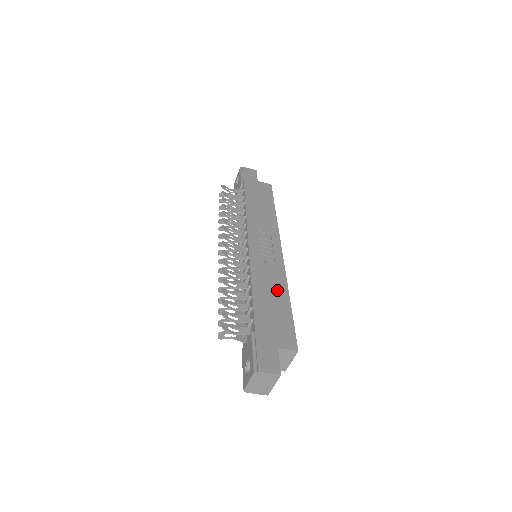
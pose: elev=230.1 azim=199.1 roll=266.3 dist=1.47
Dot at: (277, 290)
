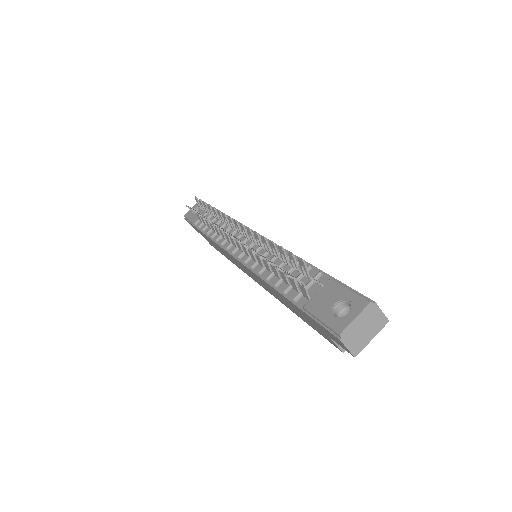
Dot at: occluded
